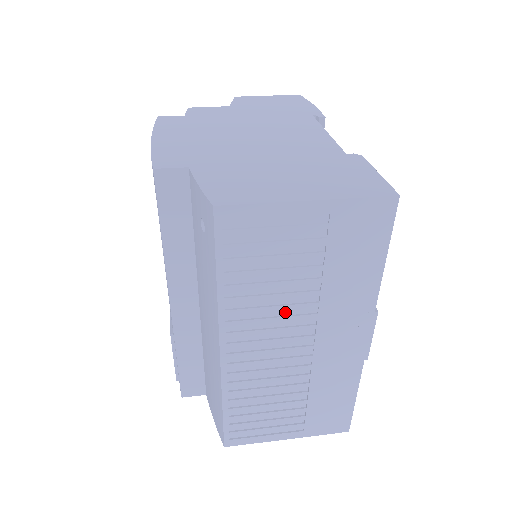
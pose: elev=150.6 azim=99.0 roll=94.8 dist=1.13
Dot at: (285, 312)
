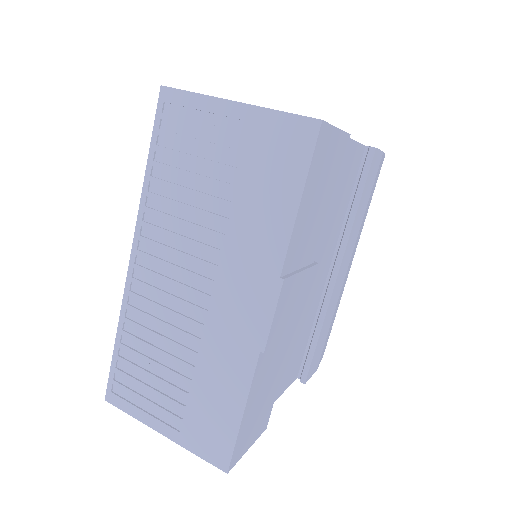
Dot at: (194, 235)
